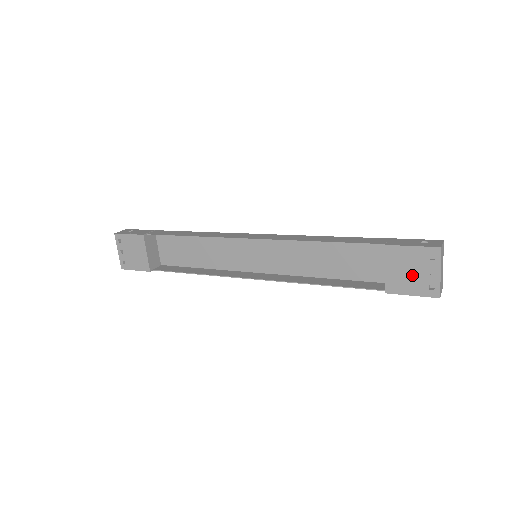
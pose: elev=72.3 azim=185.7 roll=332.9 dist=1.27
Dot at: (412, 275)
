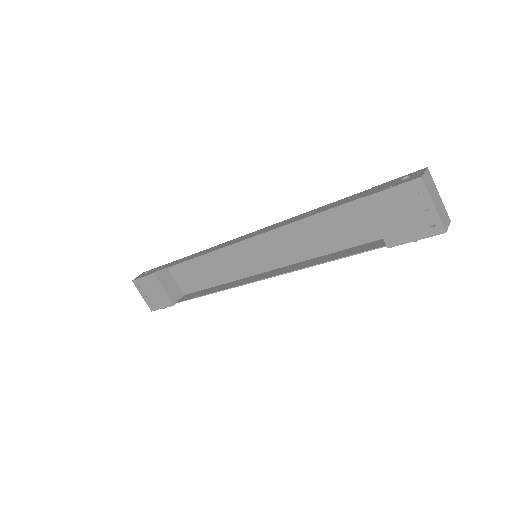
Dot at: (405, 219)
